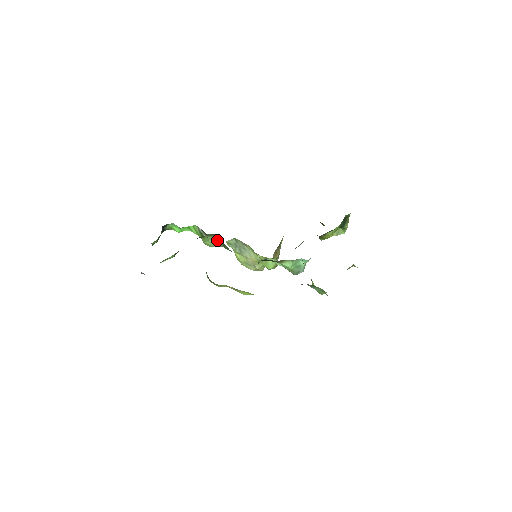
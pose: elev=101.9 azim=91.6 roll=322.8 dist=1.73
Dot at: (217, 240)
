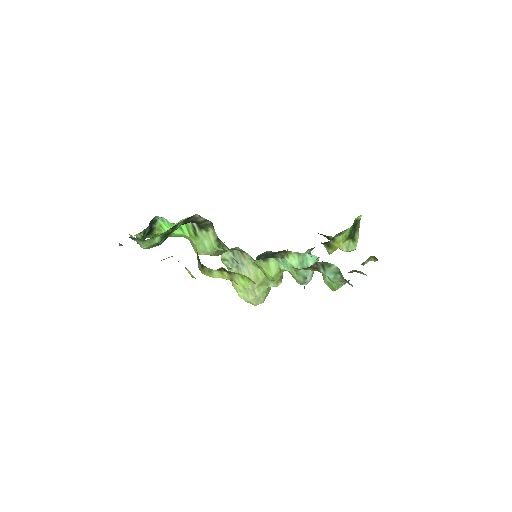
Dot at: (212, 238)
